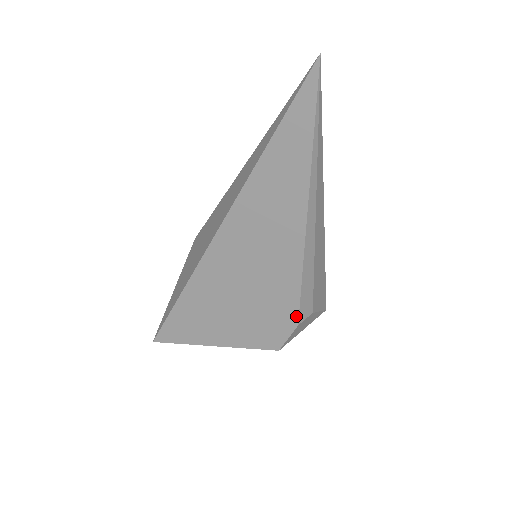
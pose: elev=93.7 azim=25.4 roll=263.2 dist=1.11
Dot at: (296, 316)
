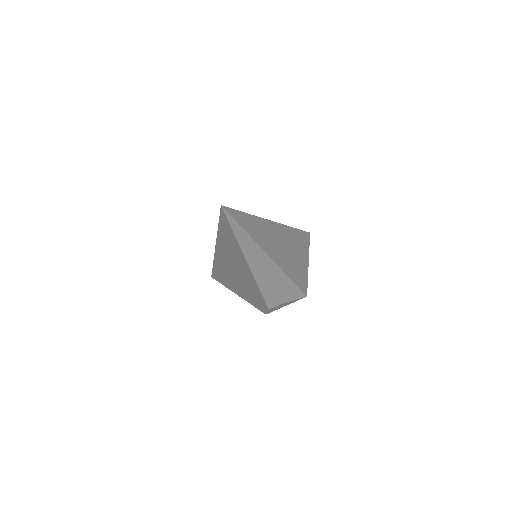
Dot at: (266, 305)
